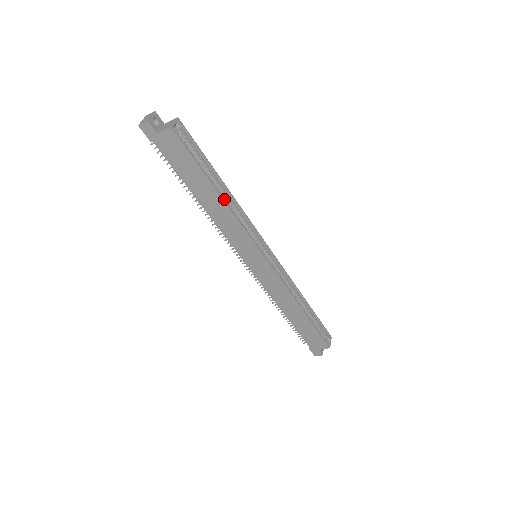
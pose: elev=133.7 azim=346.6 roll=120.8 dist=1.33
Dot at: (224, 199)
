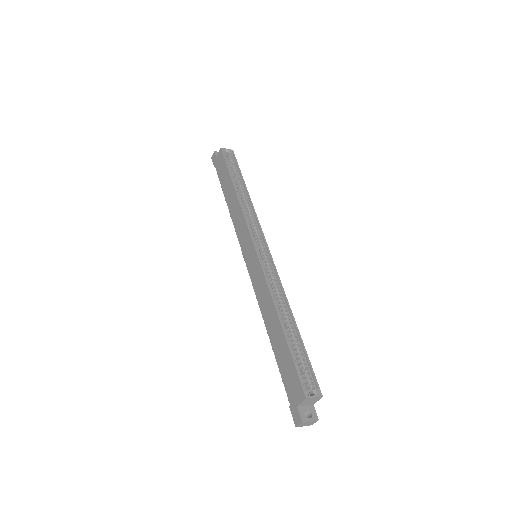
Dot at: (238, 193)
